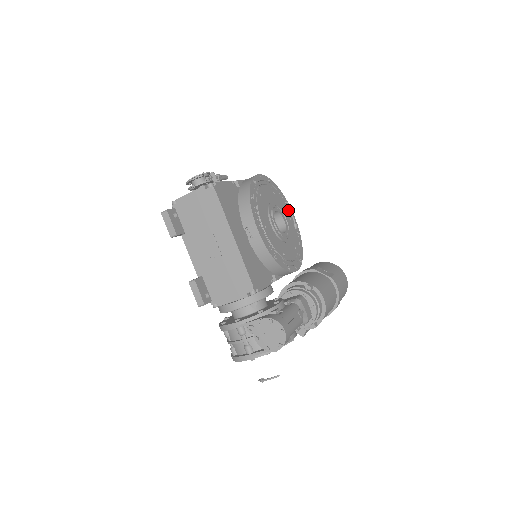
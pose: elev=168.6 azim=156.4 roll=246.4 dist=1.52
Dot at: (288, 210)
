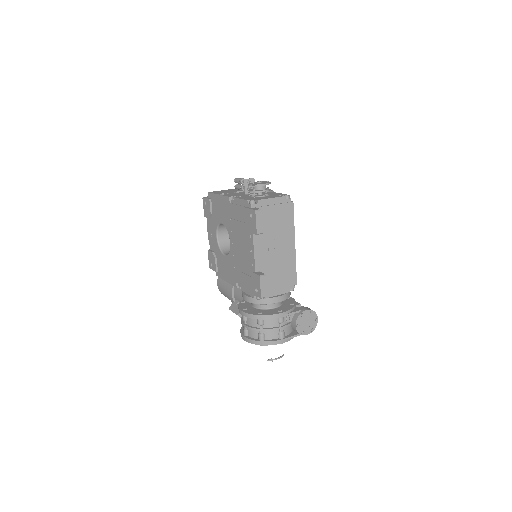
Dot at: occluded
